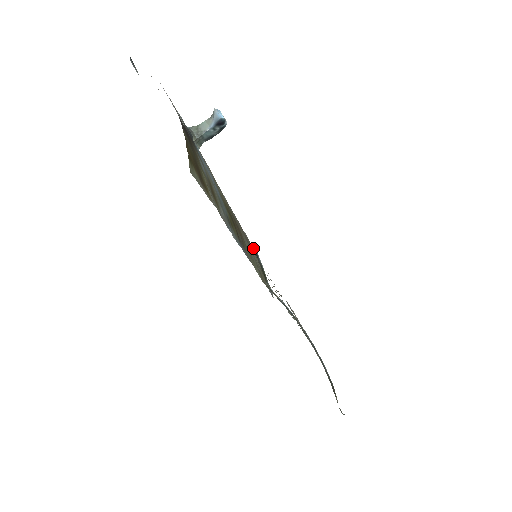
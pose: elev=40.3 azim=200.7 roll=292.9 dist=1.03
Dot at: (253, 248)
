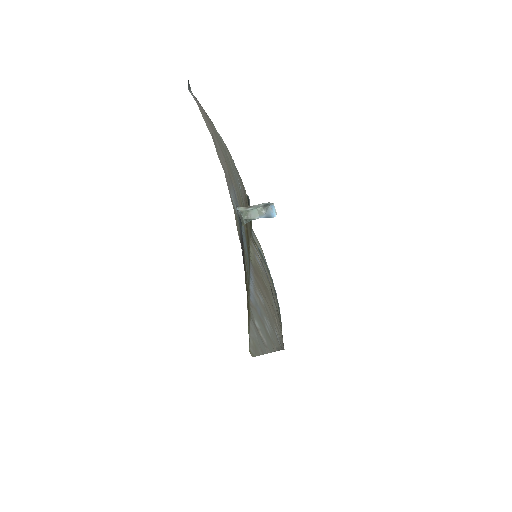
Dot at: (247, 195)
